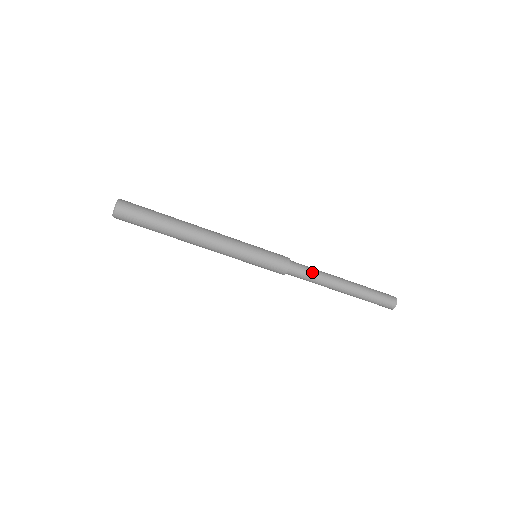
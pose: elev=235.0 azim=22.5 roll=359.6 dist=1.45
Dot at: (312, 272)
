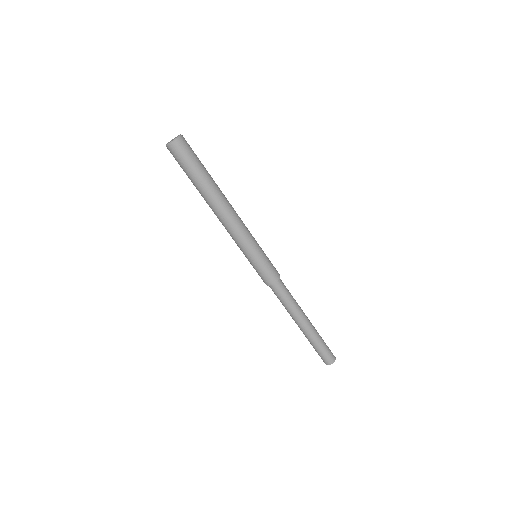
Dot at: (288, 299)
